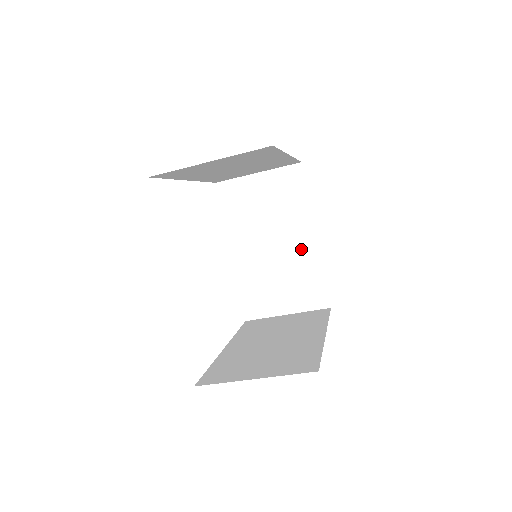
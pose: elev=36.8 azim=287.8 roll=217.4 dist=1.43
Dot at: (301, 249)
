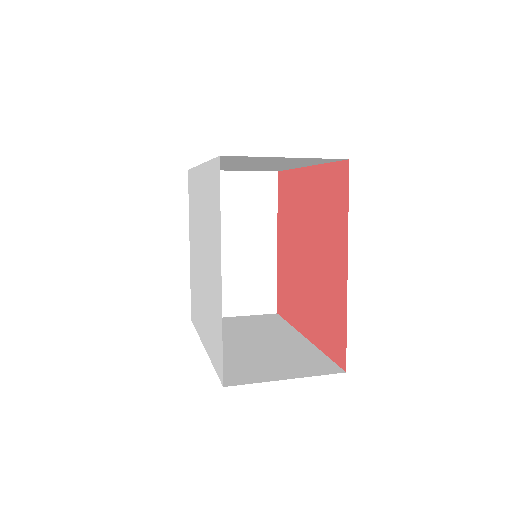
Dot at: (261, 254)
